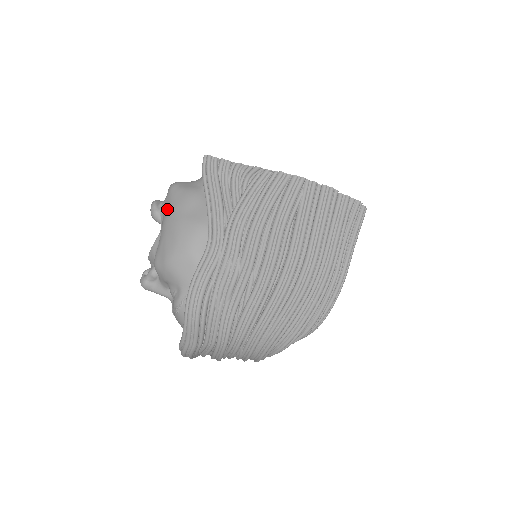
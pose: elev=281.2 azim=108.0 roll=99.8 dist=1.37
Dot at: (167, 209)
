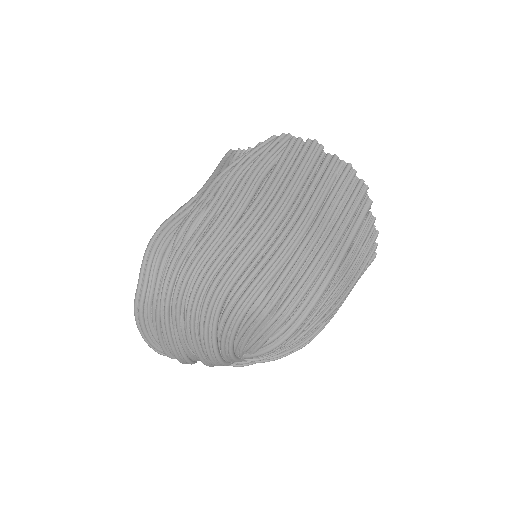
Dot at: occluded
